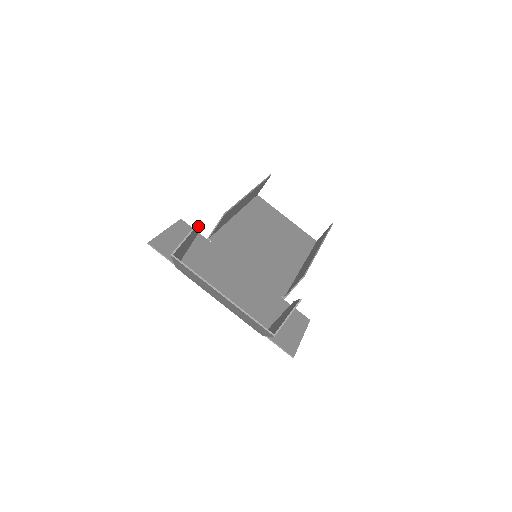
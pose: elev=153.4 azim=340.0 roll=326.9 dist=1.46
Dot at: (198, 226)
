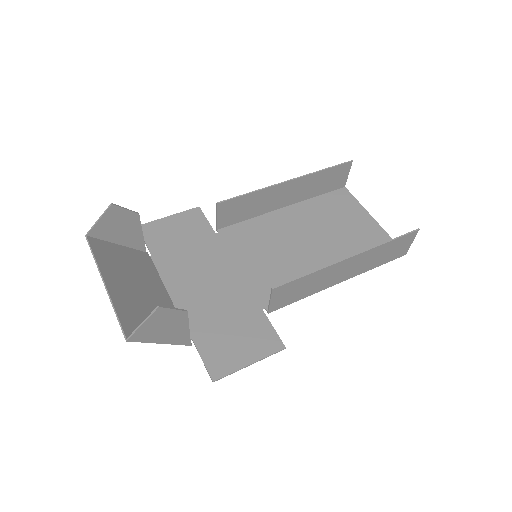
Dot at: (117, 210)
